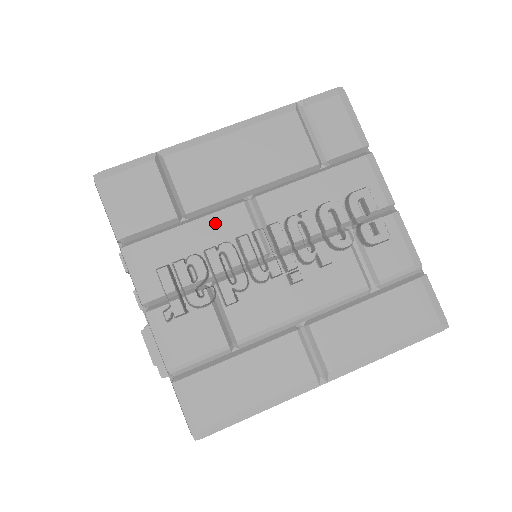
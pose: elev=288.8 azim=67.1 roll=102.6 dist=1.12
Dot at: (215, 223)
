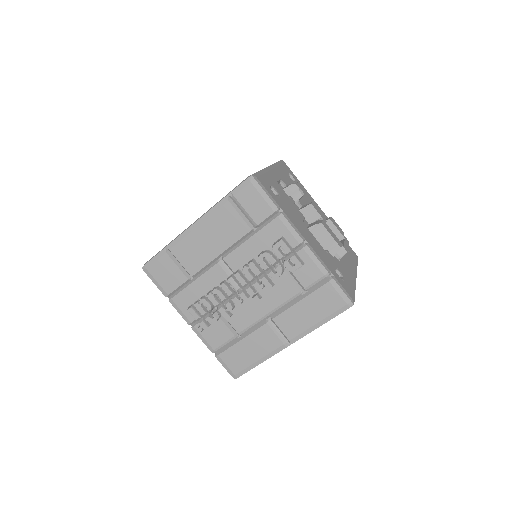
Dot at: (207, 278)
